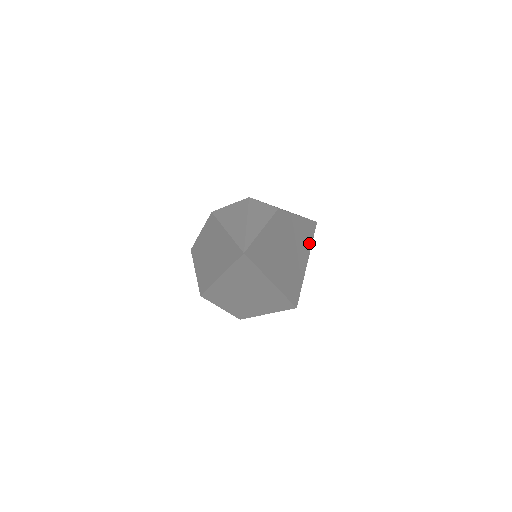
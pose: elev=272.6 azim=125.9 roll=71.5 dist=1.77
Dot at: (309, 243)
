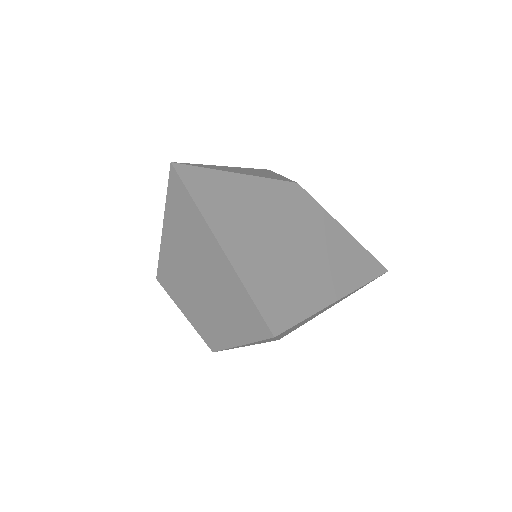
Dot at: (355, 280)
